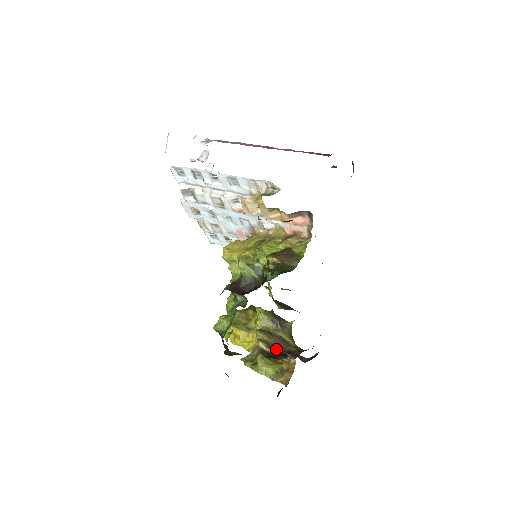
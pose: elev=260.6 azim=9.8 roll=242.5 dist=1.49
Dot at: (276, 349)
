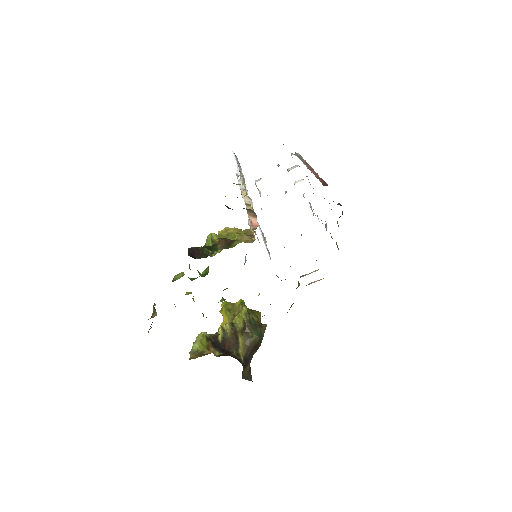
Dot at: (225, 344)
